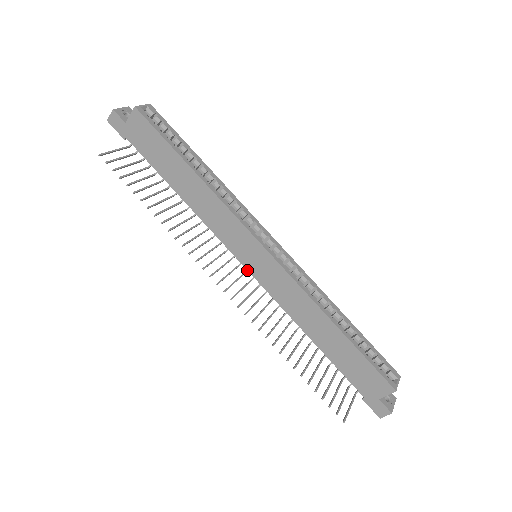
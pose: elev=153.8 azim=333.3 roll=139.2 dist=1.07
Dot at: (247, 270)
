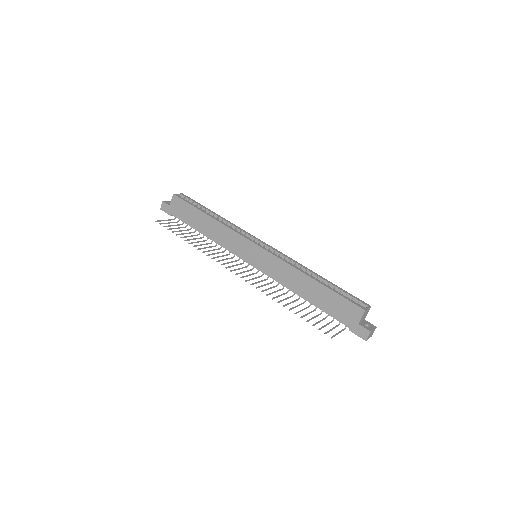
Dot at: occluded
